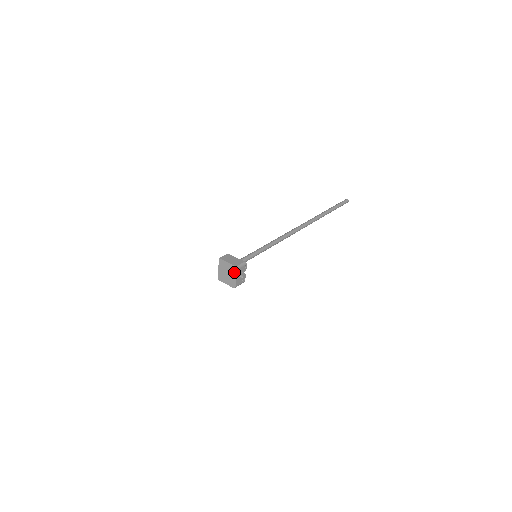
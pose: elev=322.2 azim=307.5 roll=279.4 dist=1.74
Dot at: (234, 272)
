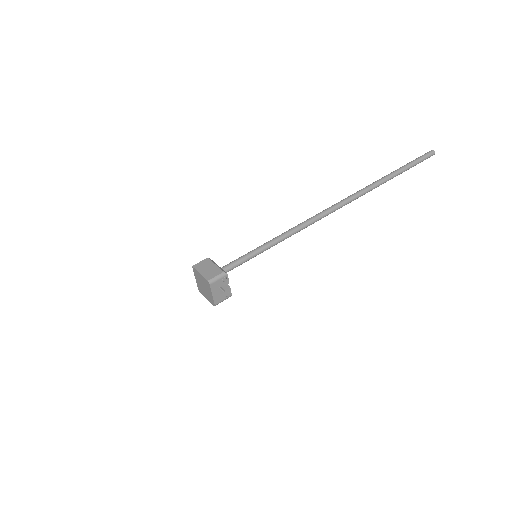
Dot at: (208, 287)
